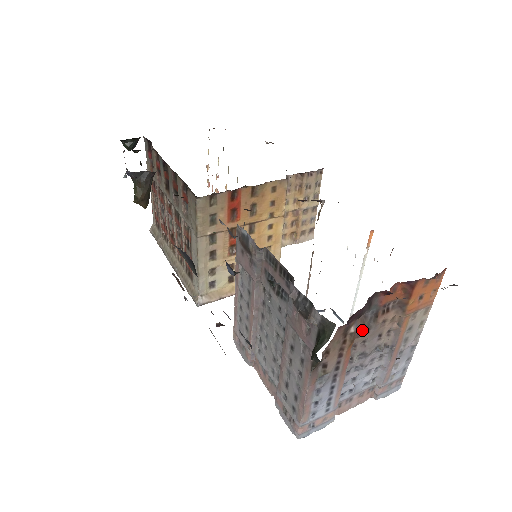
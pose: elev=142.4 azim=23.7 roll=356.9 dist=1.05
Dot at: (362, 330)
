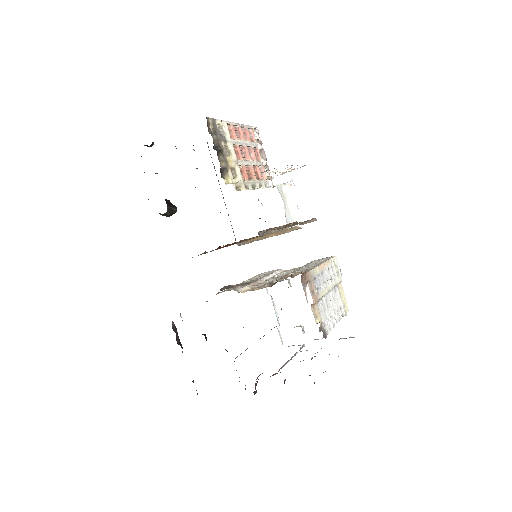
Dot at: occluded
